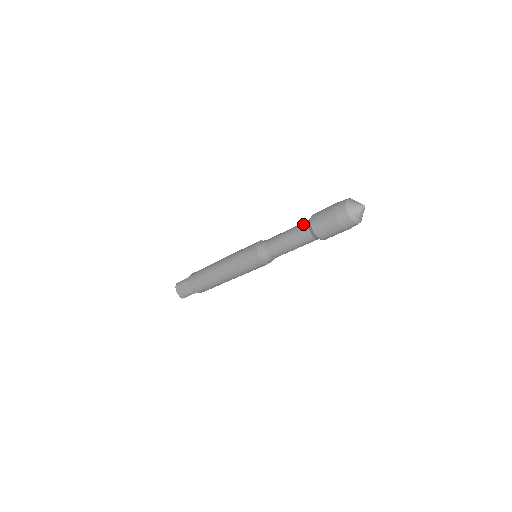
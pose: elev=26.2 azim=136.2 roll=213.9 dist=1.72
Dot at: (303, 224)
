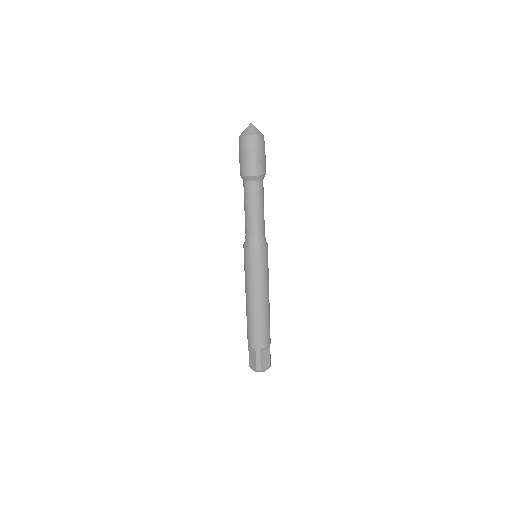
Dot at: (243, 186)
